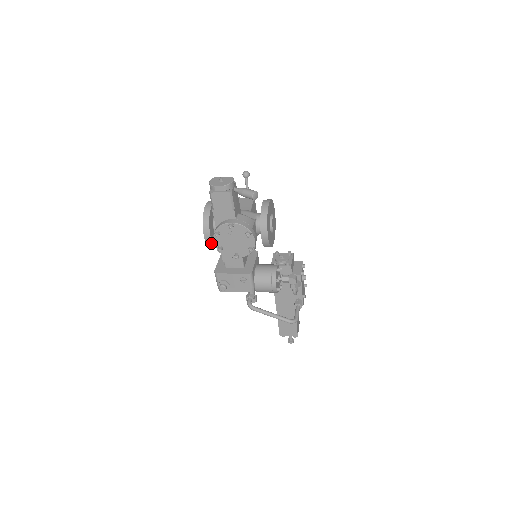
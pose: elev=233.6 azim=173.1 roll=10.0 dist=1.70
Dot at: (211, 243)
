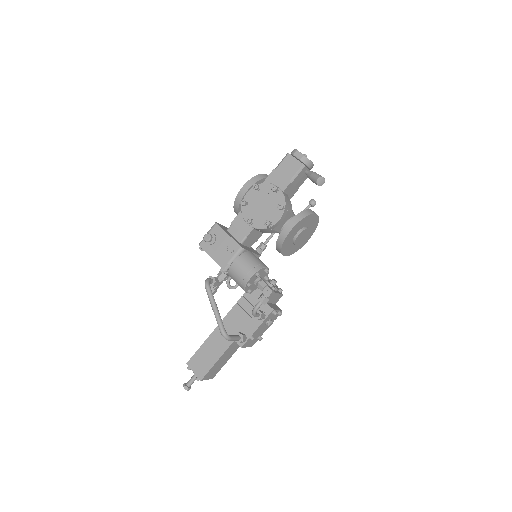
Dot at: (240, 199)
